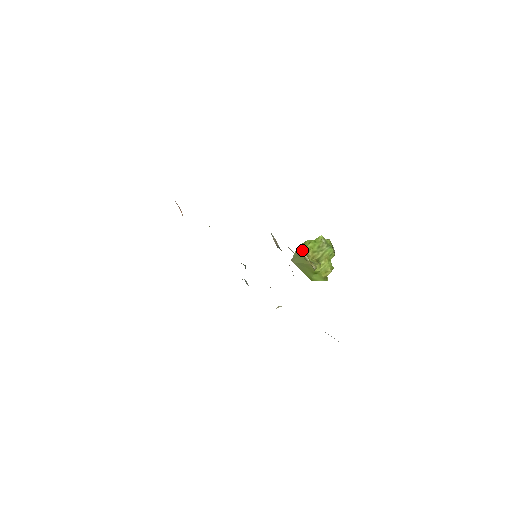
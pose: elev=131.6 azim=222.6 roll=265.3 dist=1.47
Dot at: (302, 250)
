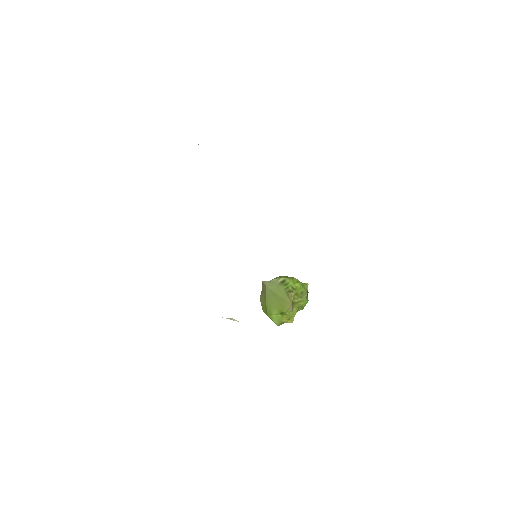
Dot at: (288, 283)
